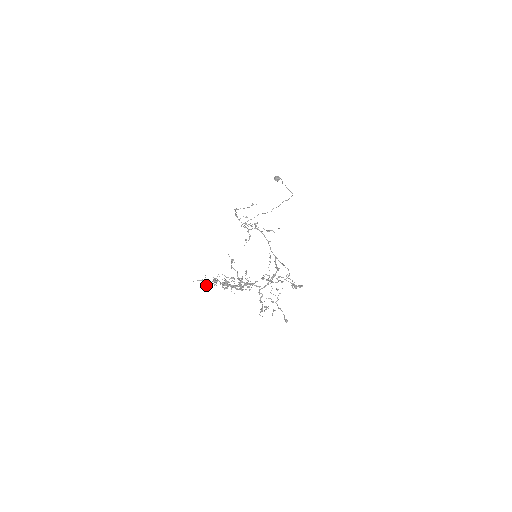
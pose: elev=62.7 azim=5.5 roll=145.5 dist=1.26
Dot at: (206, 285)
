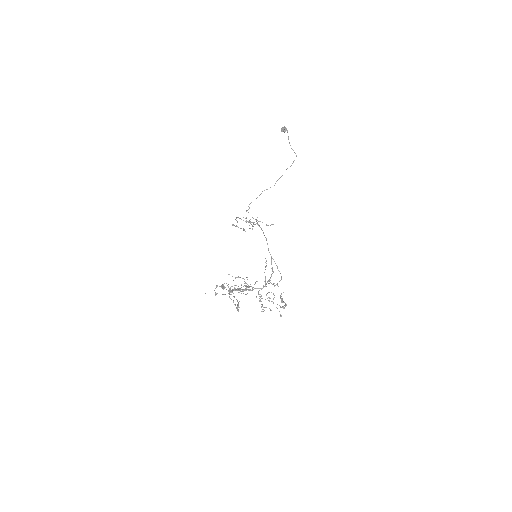
Dot at: (215, 295)
